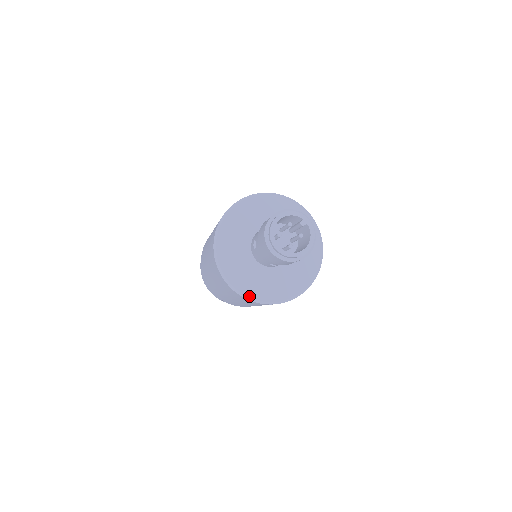
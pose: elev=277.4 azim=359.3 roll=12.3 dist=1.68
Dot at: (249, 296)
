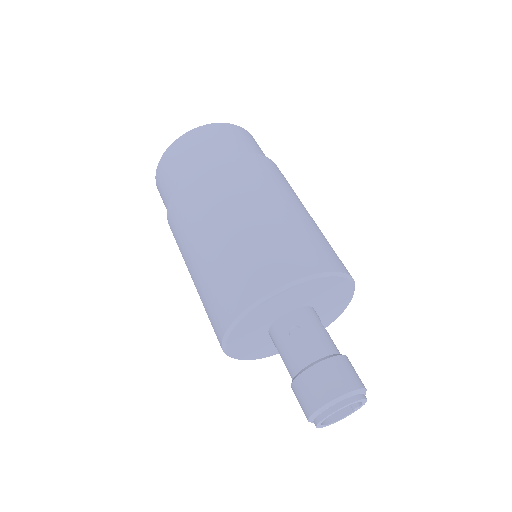
Dot at: (227, 345)
